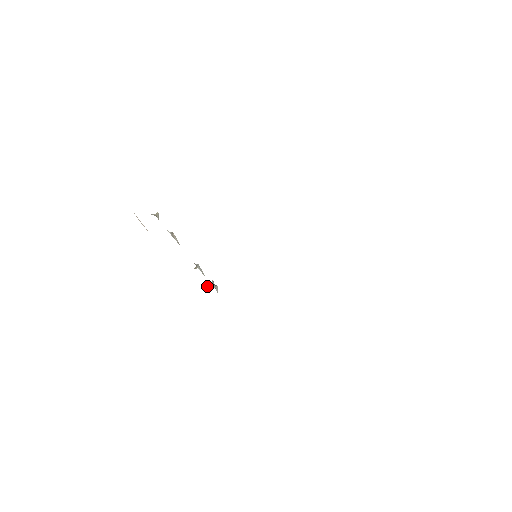
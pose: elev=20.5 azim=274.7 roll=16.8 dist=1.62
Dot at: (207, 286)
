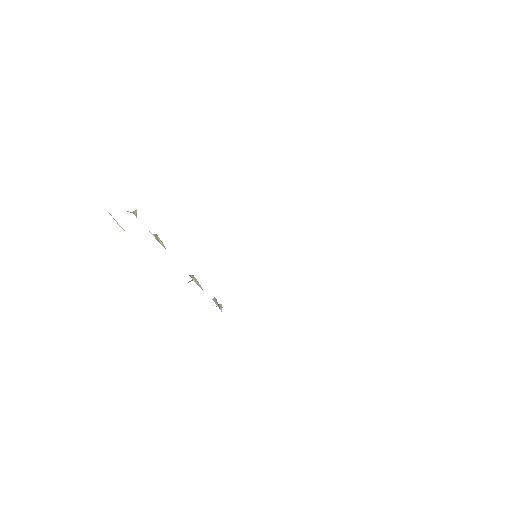
Dot at: occluded
